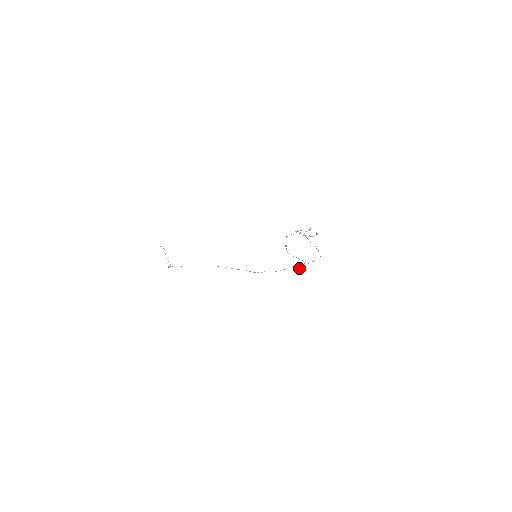
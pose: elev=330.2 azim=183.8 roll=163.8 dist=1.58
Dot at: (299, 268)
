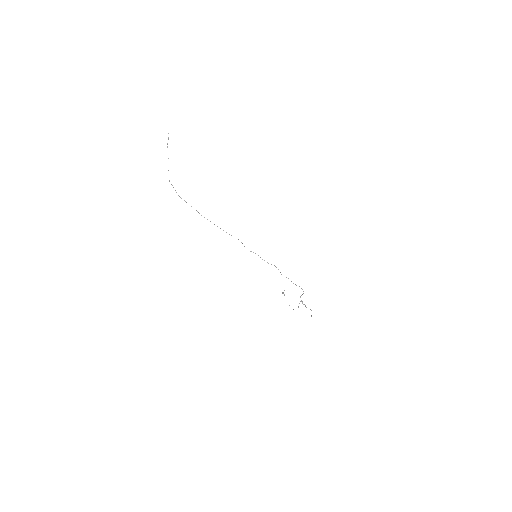
Dot at: occluded
